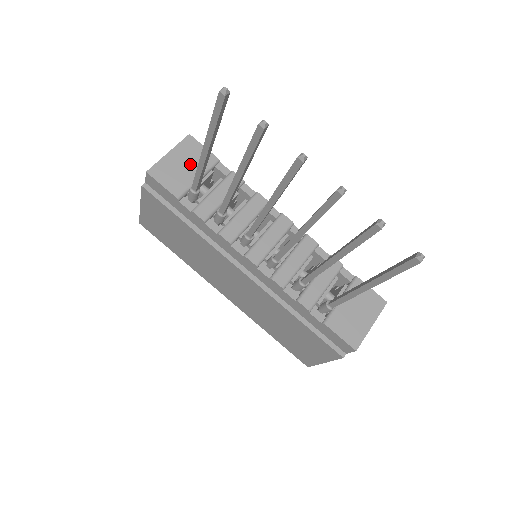
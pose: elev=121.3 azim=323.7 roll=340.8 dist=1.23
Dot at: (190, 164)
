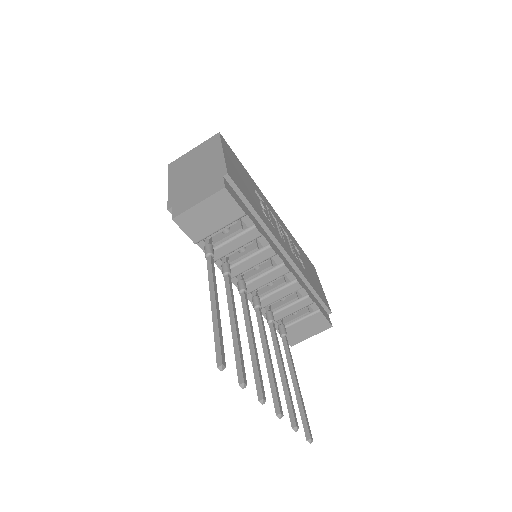
Dot at: (216, 216)
